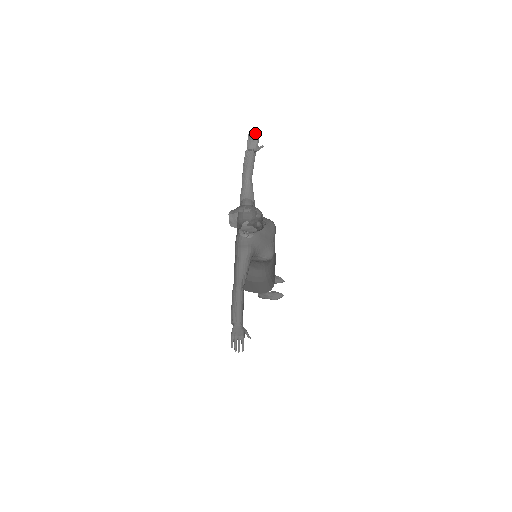
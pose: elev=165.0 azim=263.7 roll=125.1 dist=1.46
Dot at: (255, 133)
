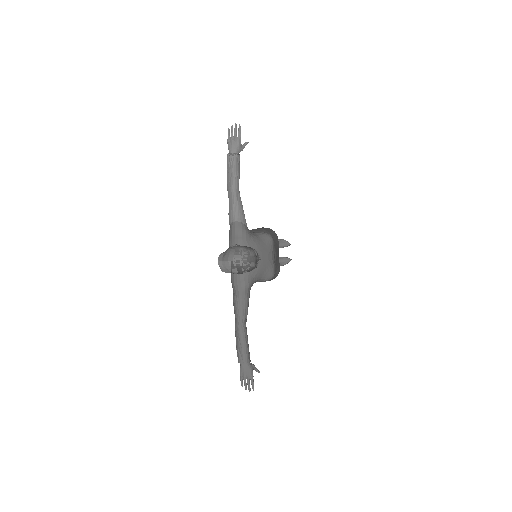
Dot at: (235, 129)
